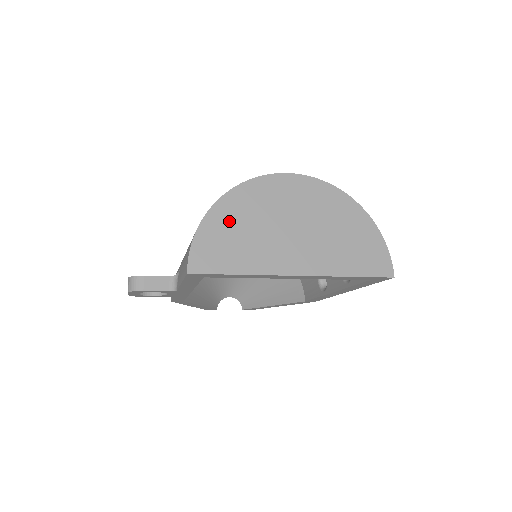
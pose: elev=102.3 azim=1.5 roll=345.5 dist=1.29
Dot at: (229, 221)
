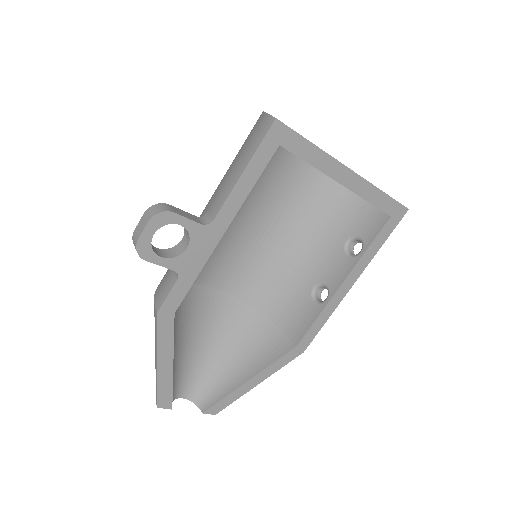
Dot at: occluded
